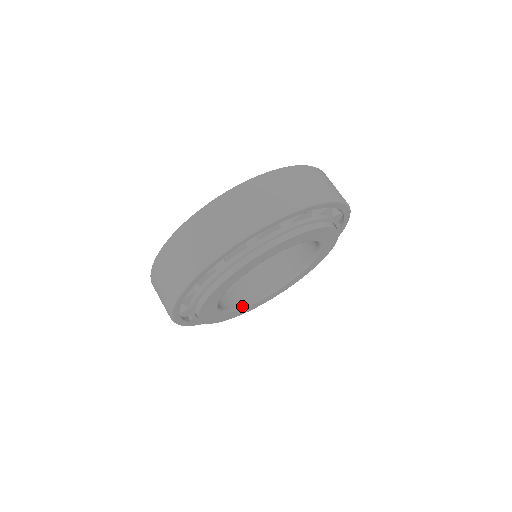
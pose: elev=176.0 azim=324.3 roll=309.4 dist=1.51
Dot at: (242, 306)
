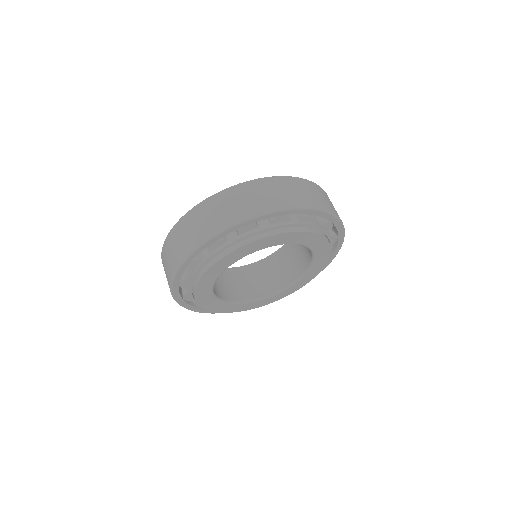
Dot at: (230, 301)
